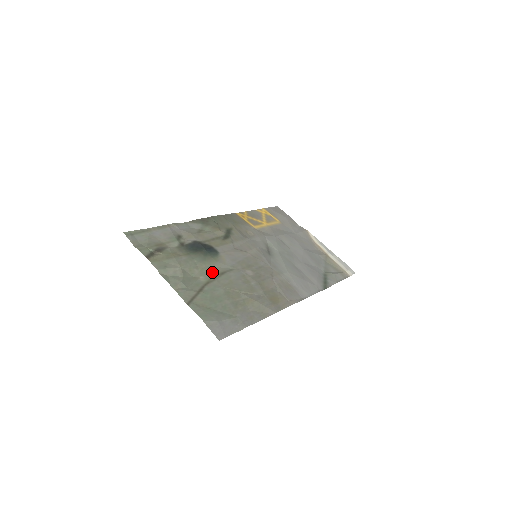
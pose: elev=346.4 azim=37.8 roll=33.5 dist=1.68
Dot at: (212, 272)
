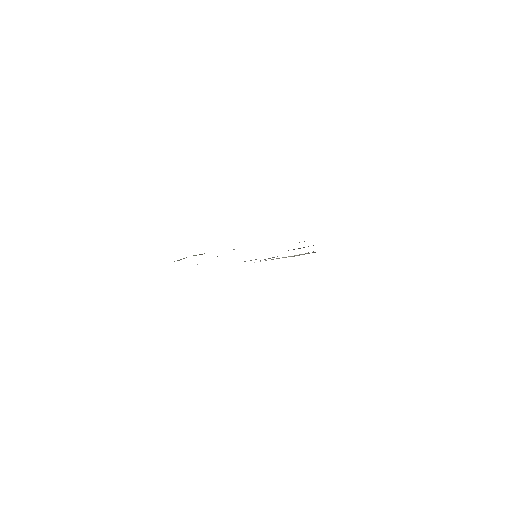
Dot at: occluded
